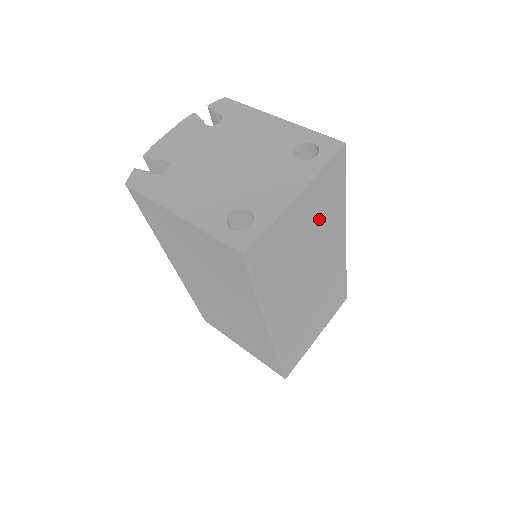
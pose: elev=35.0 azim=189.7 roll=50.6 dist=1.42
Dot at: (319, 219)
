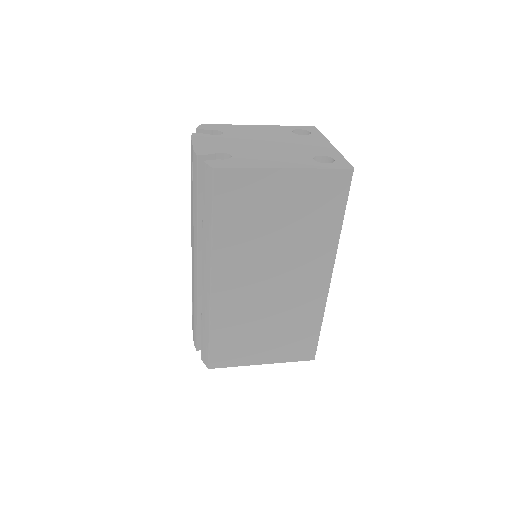
Dot at: occluded
